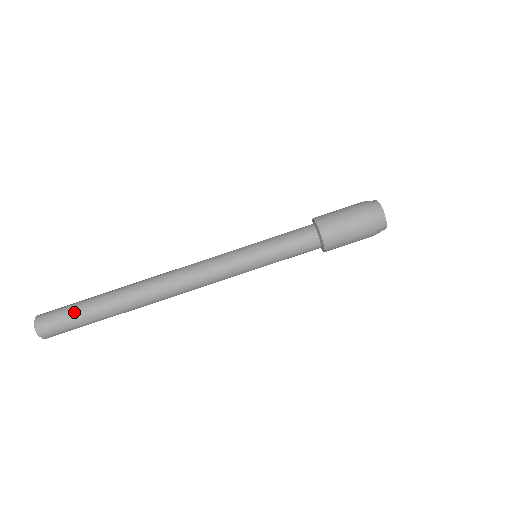
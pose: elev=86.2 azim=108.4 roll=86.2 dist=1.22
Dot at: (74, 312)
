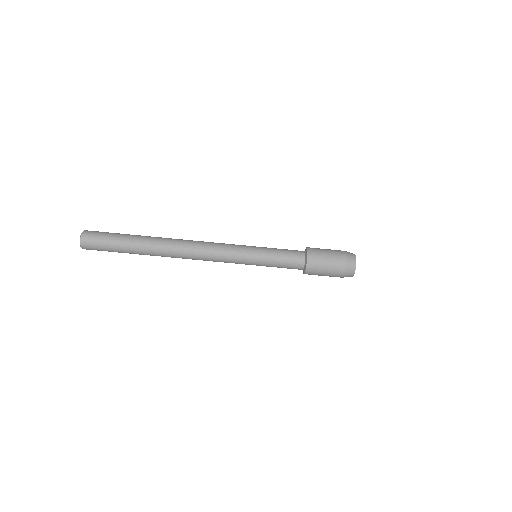
Dot at: (115, 233)
